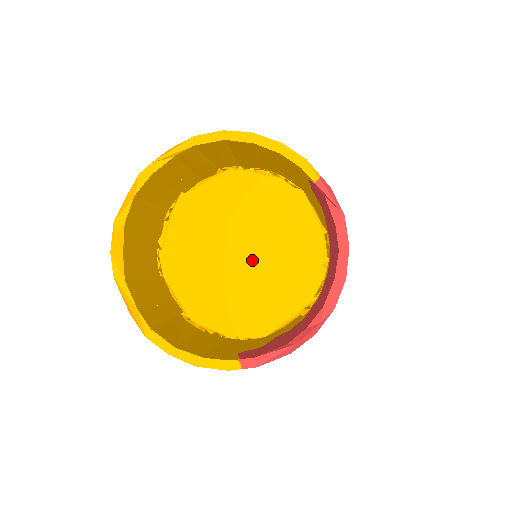
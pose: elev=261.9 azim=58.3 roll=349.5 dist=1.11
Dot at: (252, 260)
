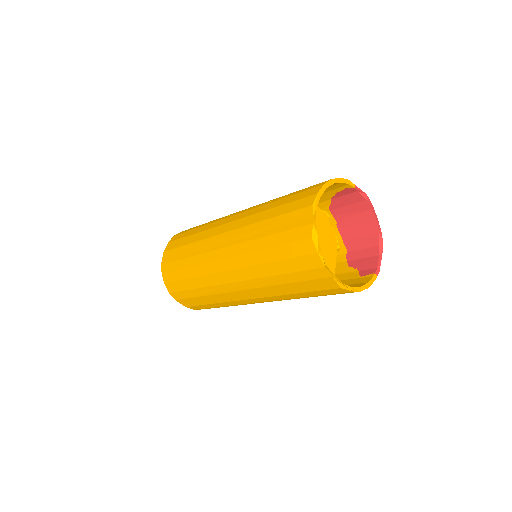
Dot at: occluded
